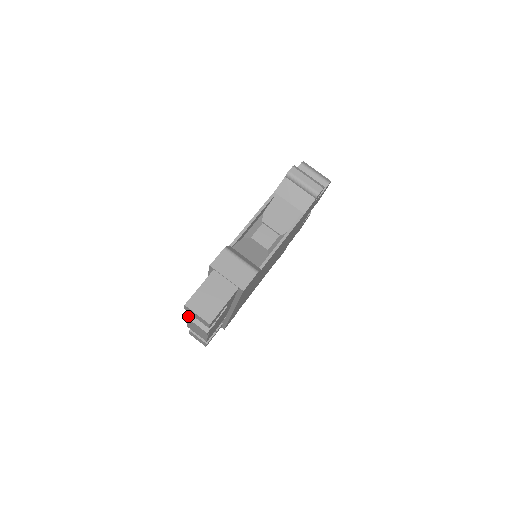
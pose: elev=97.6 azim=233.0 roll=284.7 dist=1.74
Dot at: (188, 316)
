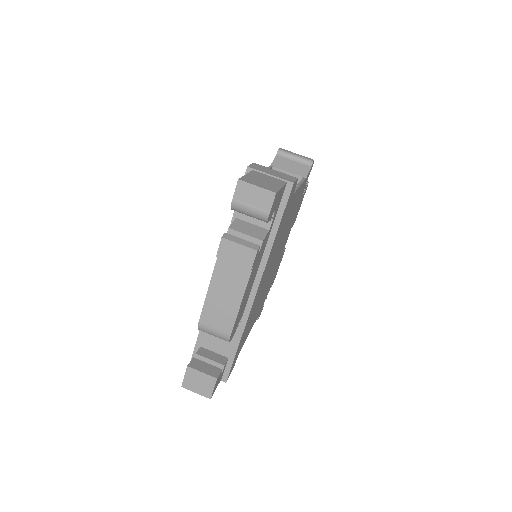
Dot at: (226, 237)
